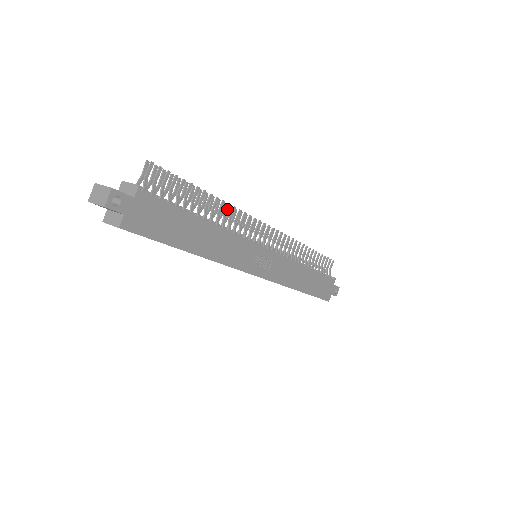
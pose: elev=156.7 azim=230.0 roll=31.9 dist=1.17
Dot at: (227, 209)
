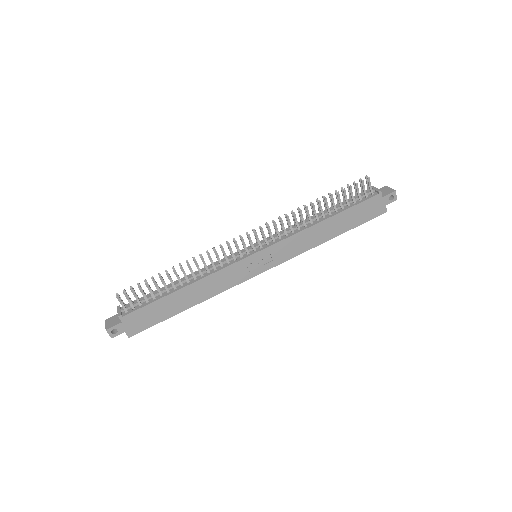
Dot at: (195, 263)
